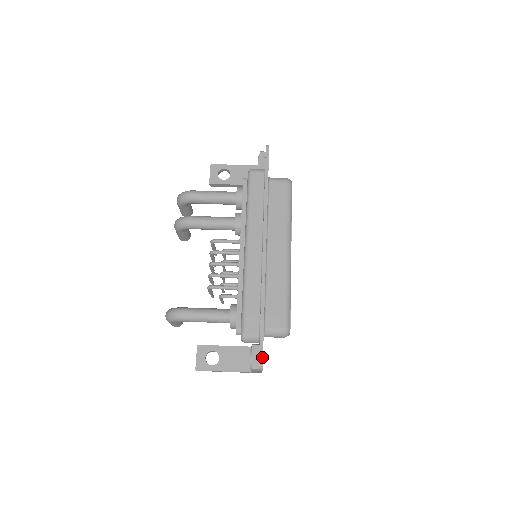
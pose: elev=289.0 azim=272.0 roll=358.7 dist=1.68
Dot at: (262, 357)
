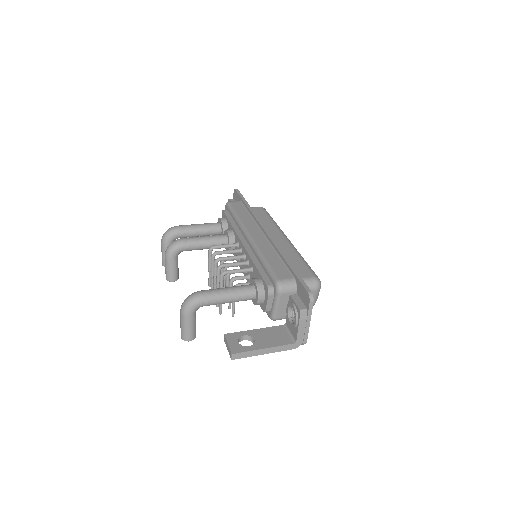
Dot at: (308, 288)
